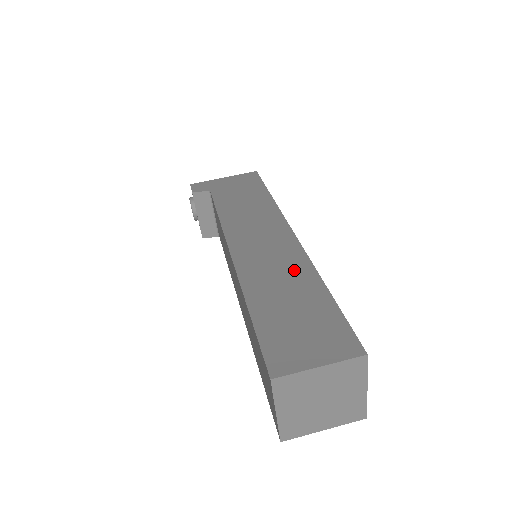
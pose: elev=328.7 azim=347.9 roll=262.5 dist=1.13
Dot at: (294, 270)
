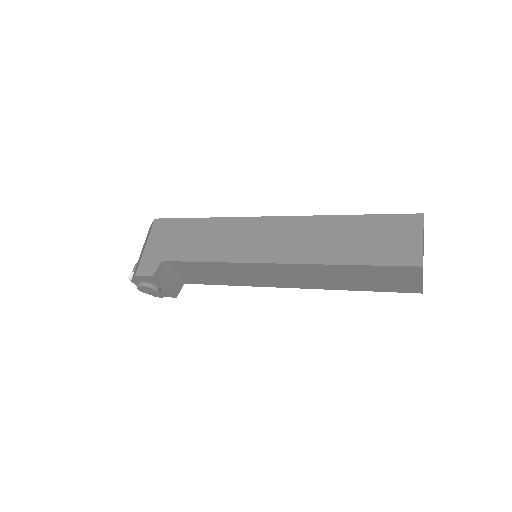
Dot at: (322, 228)
